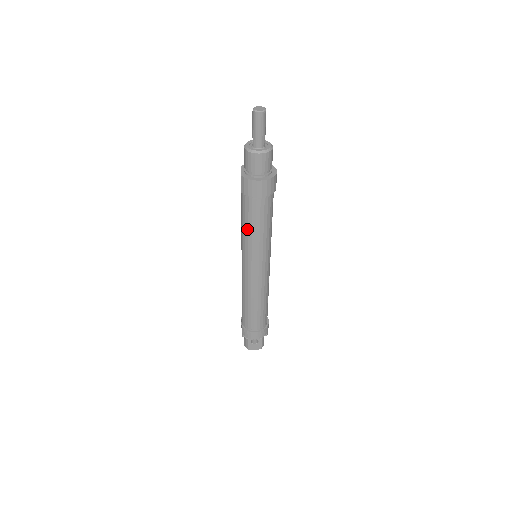
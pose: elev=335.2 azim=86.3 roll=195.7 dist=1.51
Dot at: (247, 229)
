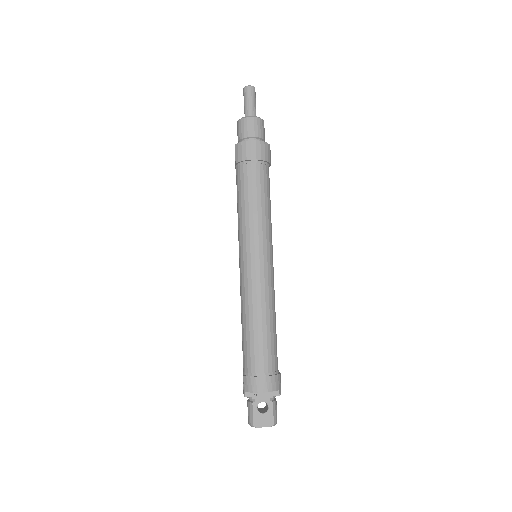
Dot at: (243, 205)
